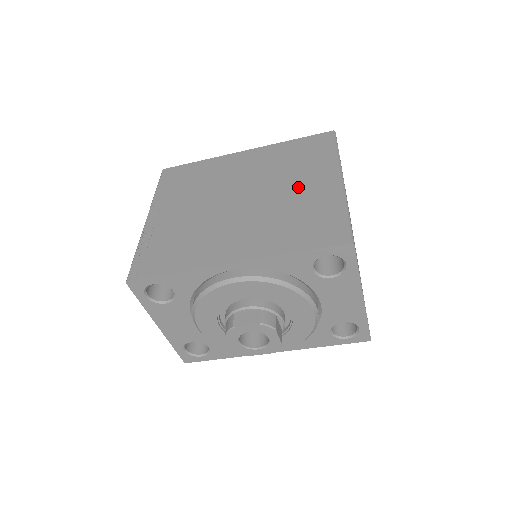
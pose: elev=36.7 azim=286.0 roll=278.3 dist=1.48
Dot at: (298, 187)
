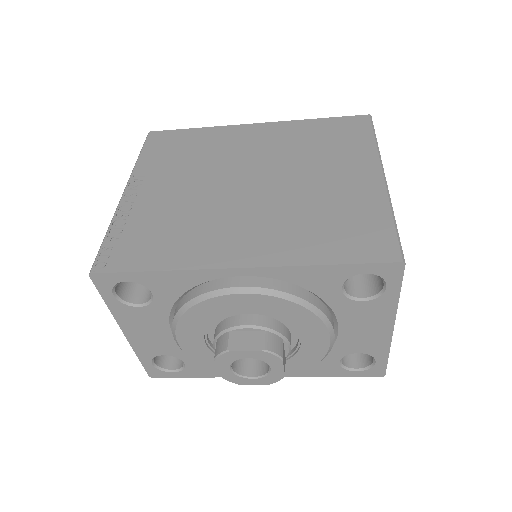
Dot at: (327, 178)
